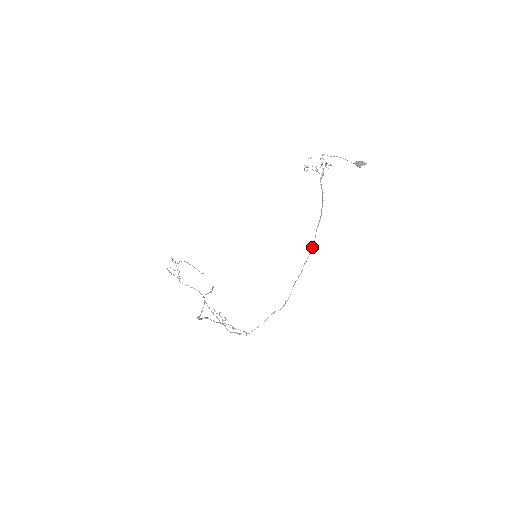
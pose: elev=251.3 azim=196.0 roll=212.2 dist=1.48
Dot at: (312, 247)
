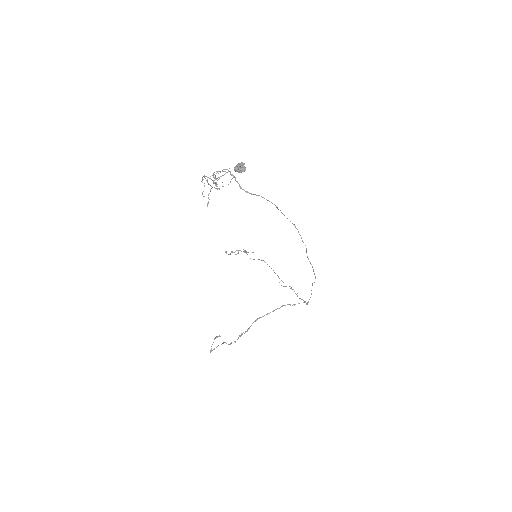
Dot at: occluded
